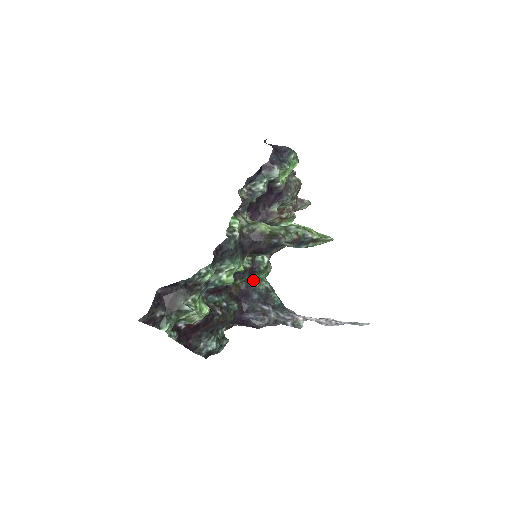
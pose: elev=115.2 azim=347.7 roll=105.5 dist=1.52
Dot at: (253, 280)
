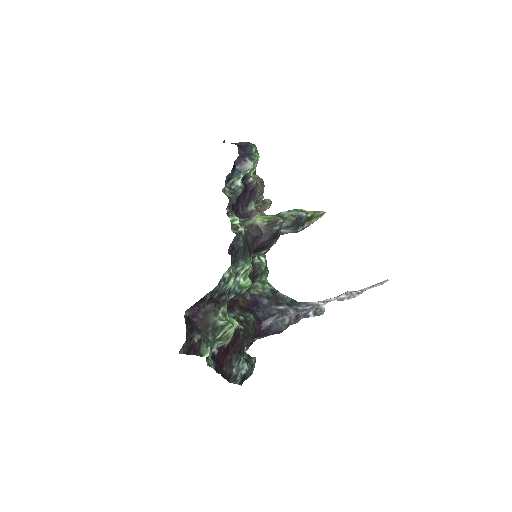
Dot at: (255, 287)
